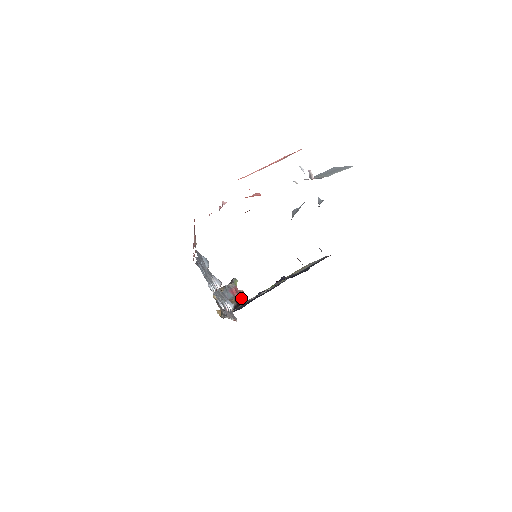
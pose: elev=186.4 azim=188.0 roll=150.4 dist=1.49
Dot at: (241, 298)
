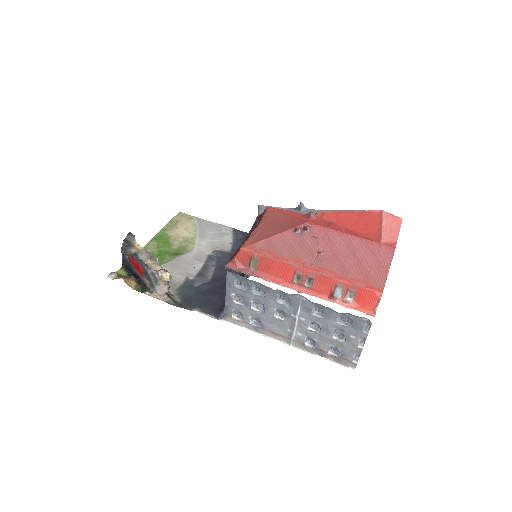
Dot at: occluded
